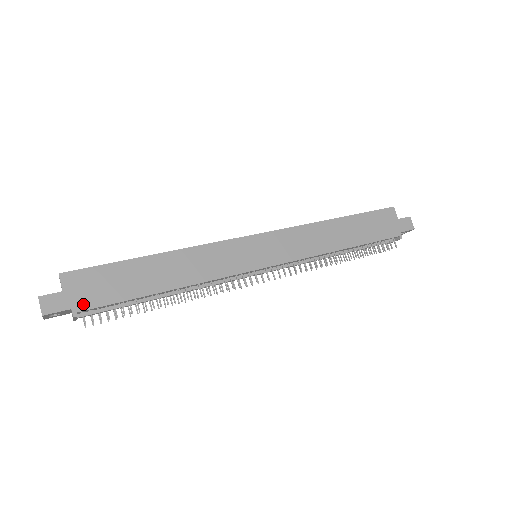
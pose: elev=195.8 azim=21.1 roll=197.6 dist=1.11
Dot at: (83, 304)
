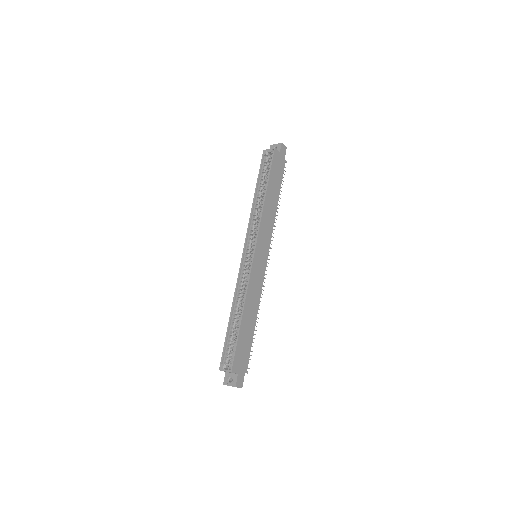
Dot at: (245, 366)
